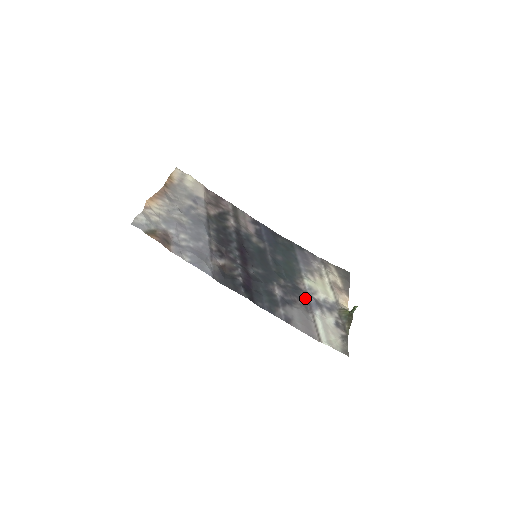
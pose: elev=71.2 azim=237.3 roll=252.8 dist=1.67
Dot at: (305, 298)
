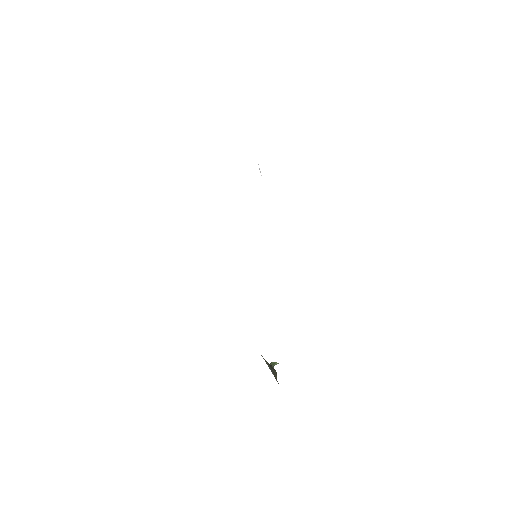
Dot at: occluded
